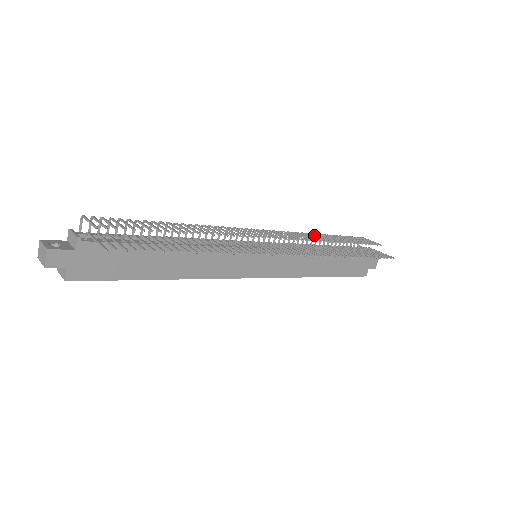
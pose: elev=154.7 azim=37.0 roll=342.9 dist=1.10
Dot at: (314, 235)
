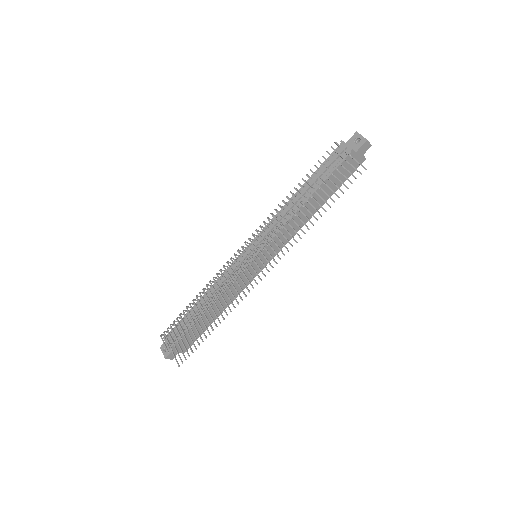
Dot at: occluded
